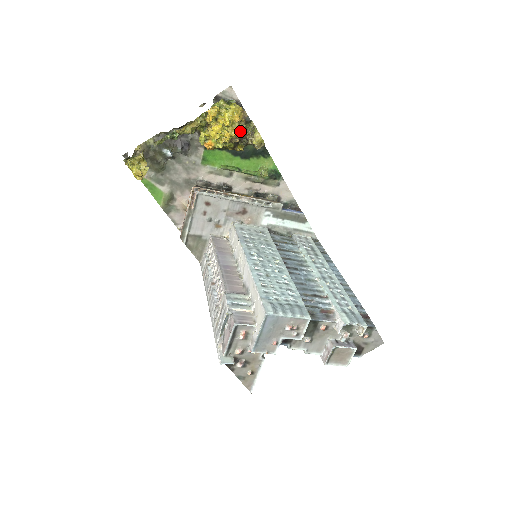
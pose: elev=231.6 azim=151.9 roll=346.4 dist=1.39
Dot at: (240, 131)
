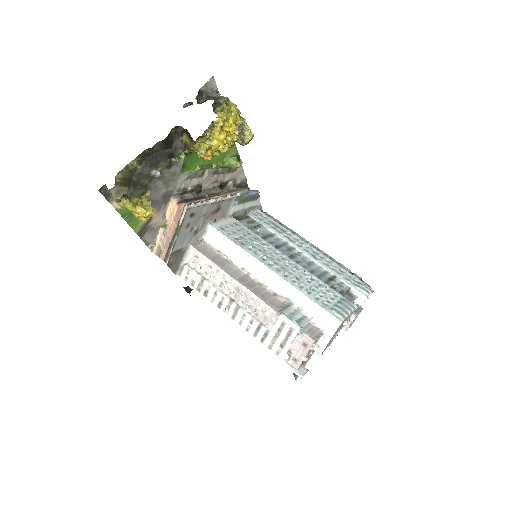
Dot at: occluded
